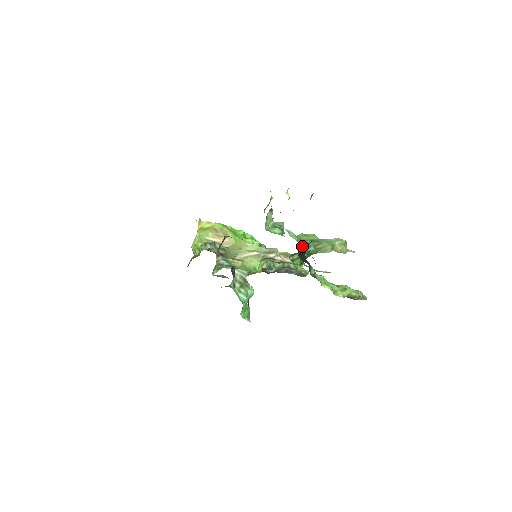
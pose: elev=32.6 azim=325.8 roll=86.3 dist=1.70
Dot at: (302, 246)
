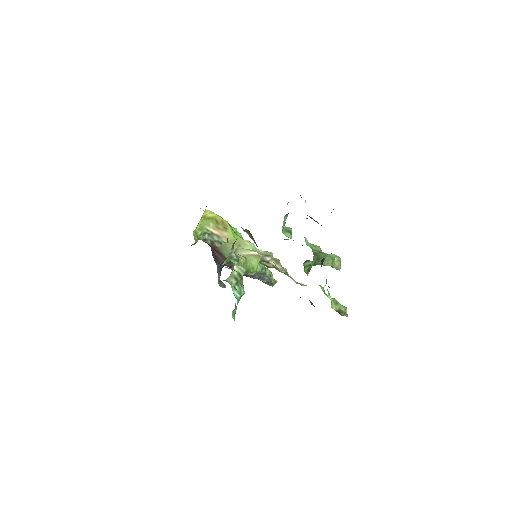
Dot at: occluded
